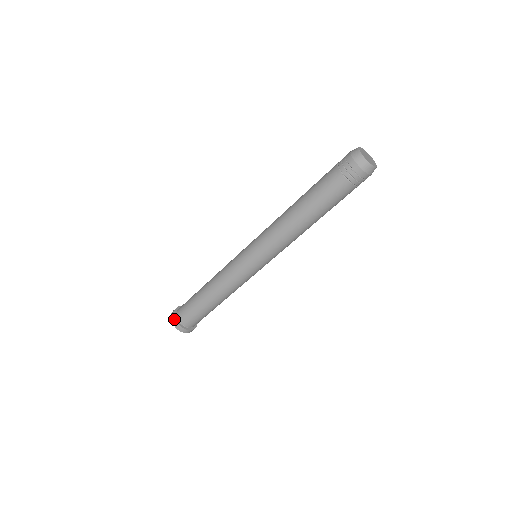
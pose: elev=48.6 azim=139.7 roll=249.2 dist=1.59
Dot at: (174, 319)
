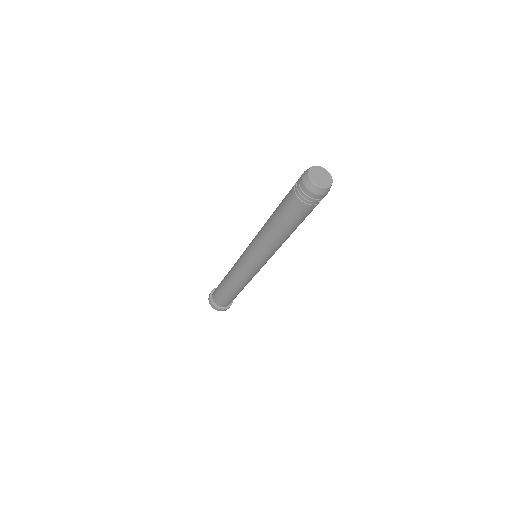
Dot at: (216, 308)
